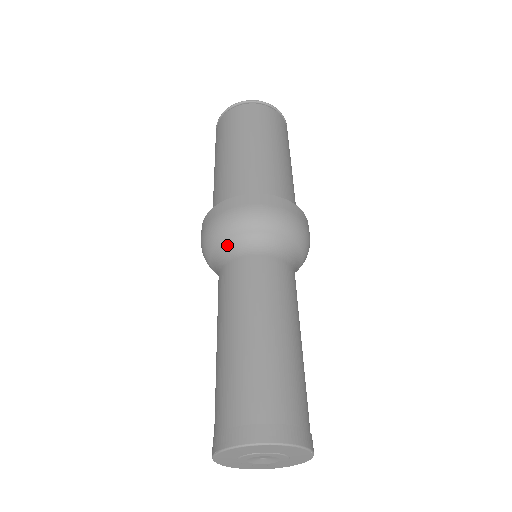
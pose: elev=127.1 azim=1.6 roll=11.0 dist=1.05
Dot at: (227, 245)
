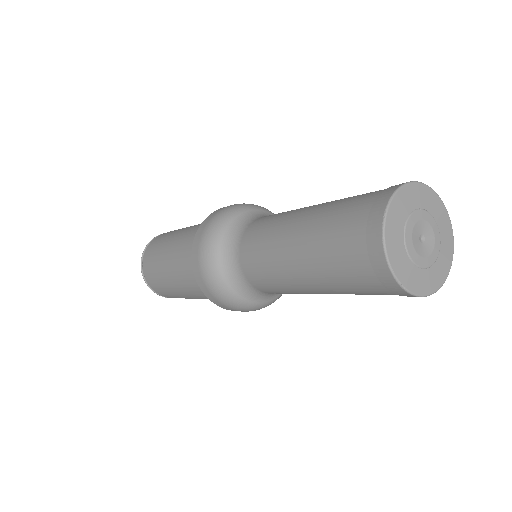
Dot at: (235, 225)
